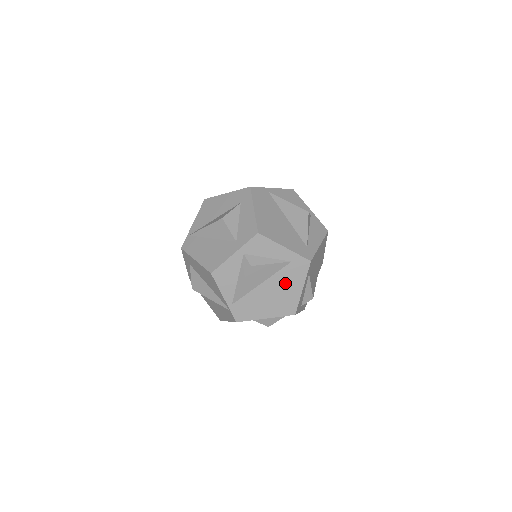
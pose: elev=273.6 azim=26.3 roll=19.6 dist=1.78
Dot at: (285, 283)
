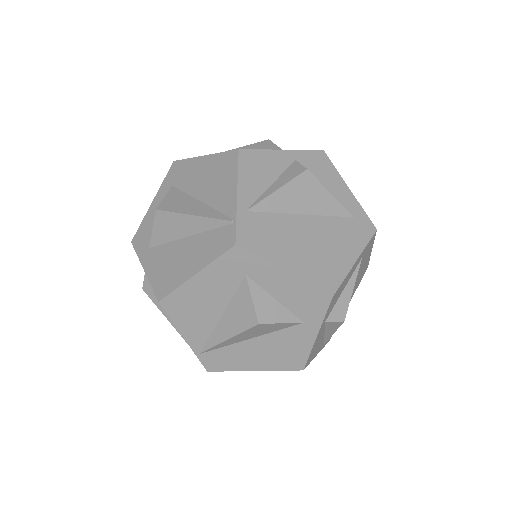
Dot at: (359, 272)
